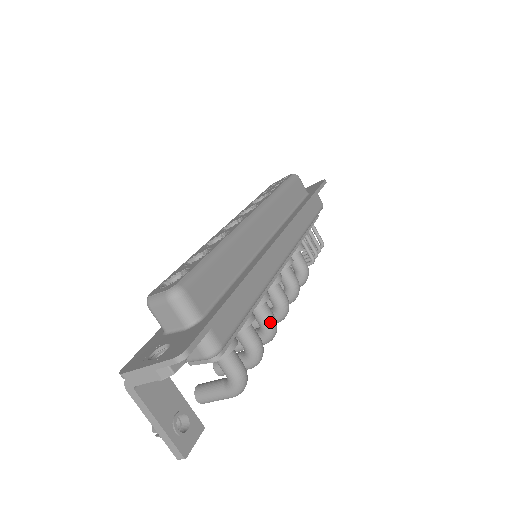
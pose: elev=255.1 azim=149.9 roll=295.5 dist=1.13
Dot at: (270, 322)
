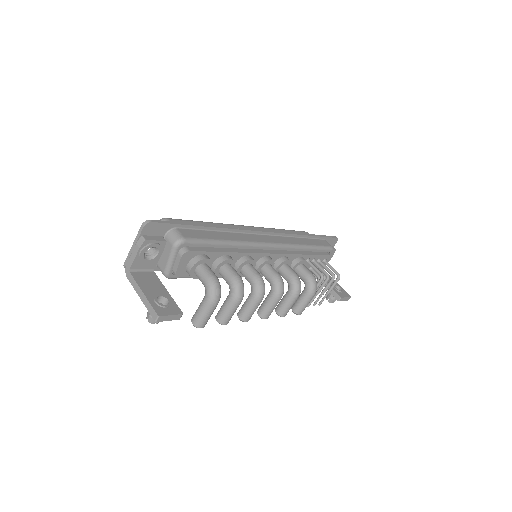
Dot at: (255, 276)
